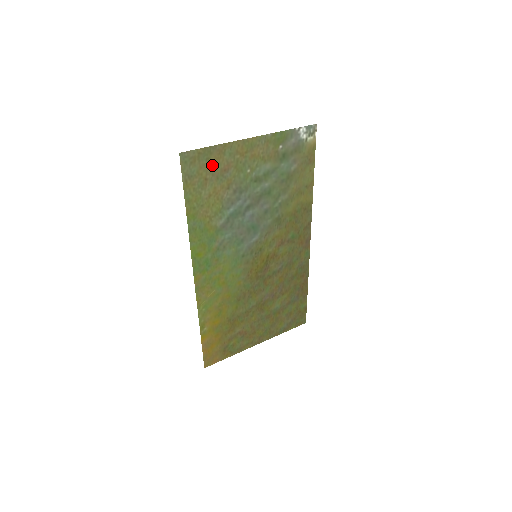
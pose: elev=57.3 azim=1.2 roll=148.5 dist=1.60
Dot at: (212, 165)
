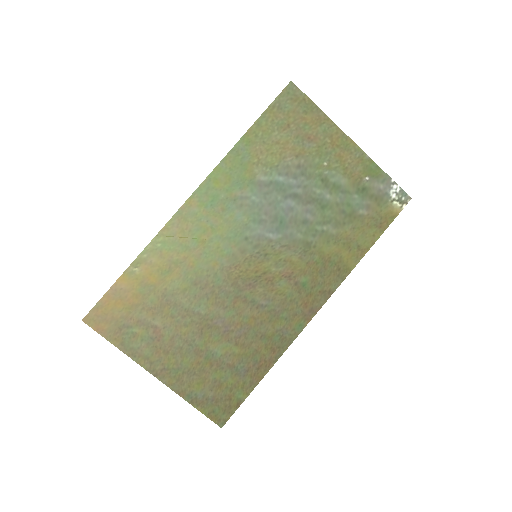
Dot at: (304, 121)
